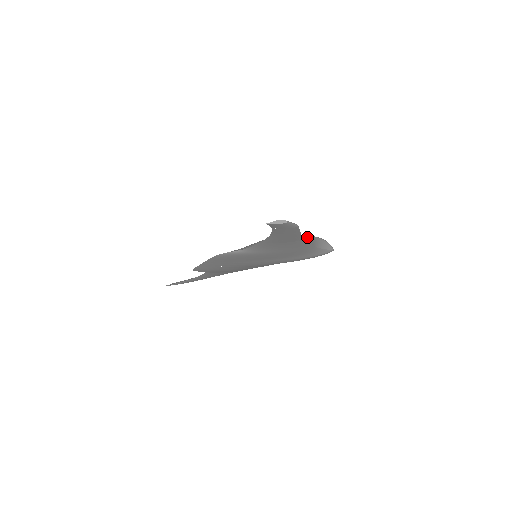
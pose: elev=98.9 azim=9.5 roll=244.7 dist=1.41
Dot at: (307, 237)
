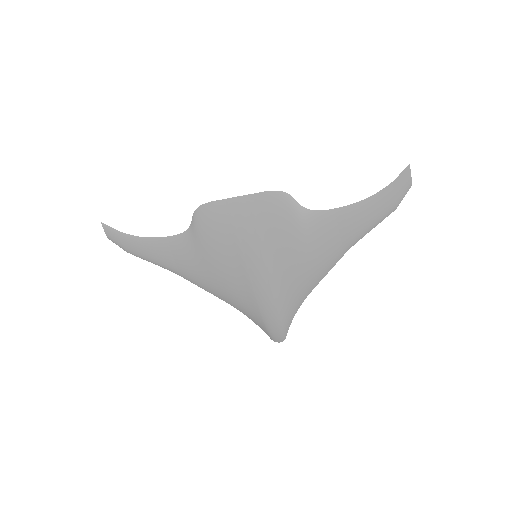
Dot at: occluded
